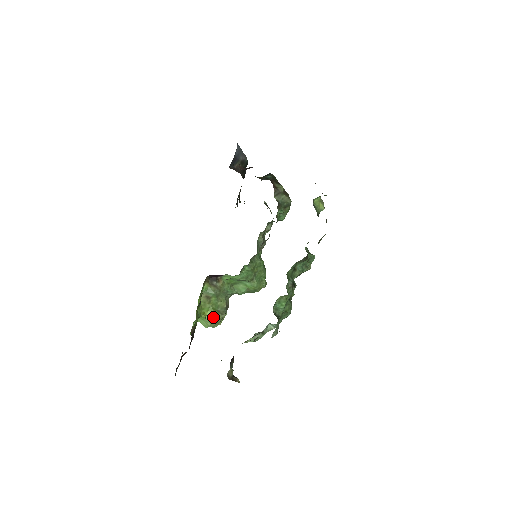
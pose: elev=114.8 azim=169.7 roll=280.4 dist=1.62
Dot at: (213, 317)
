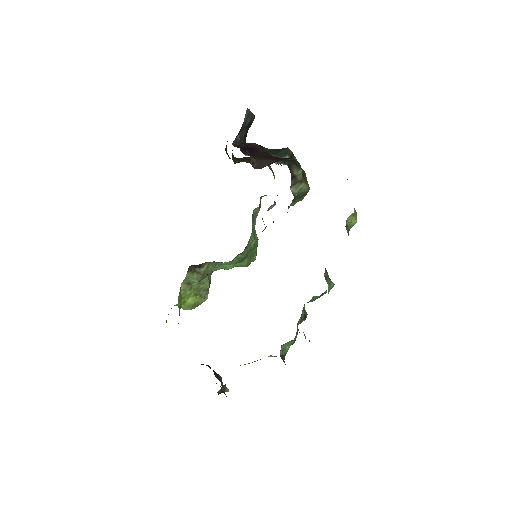
Dot at: (194, 303)
